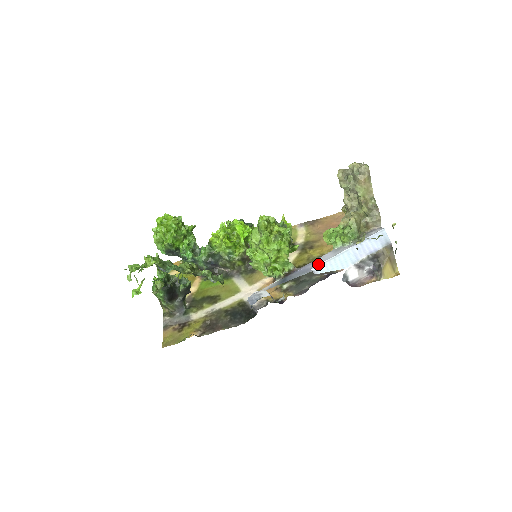
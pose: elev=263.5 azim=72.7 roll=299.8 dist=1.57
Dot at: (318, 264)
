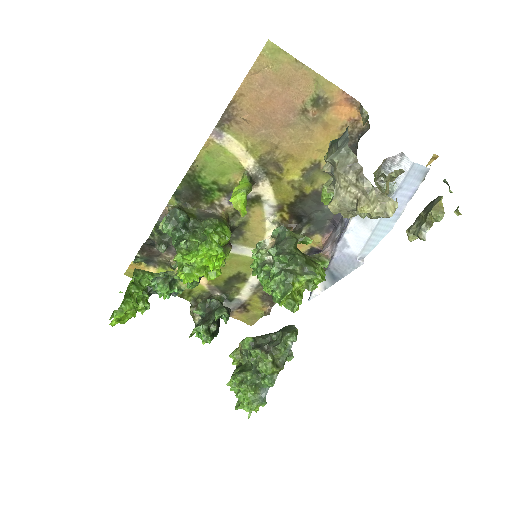
Dot at: (360, 251)
